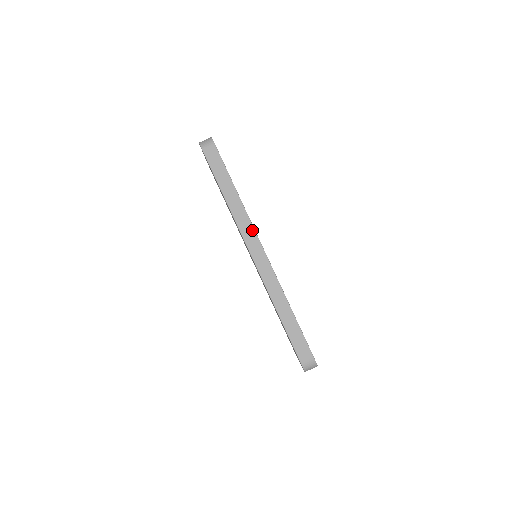
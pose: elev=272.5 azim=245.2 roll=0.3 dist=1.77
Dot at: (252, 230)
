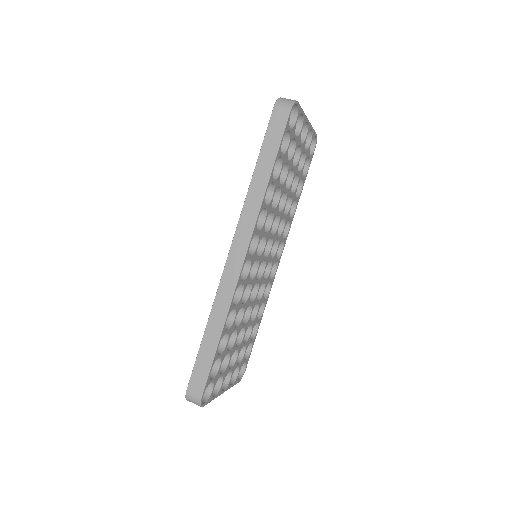
Dot at: (251, 228)
